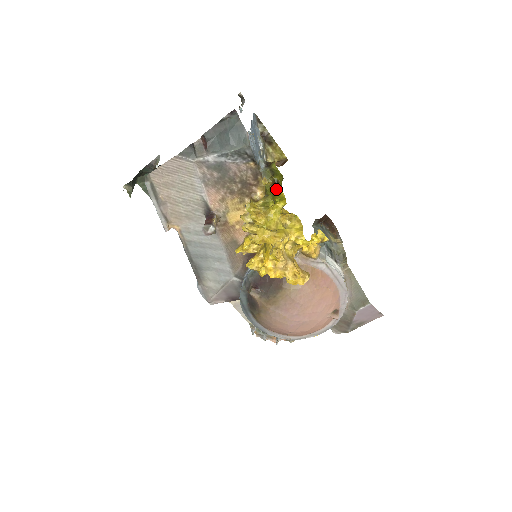
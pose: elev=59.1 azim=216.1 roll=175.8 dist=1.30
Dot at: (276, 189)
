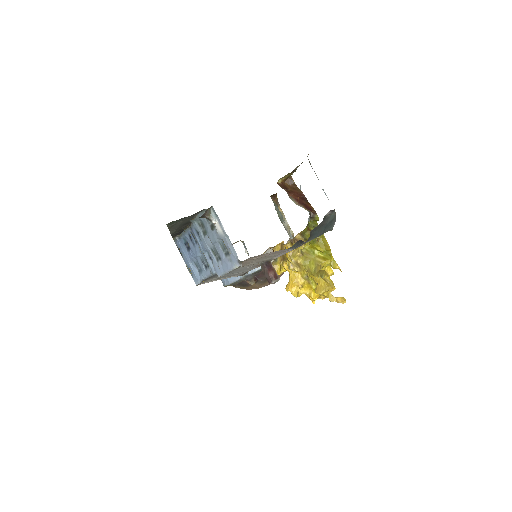
Dot at: occluded
